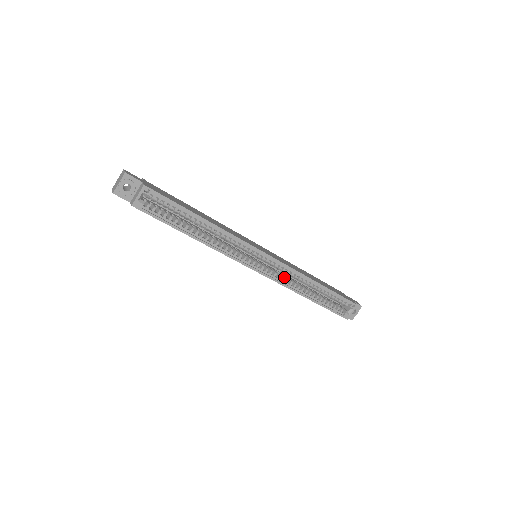
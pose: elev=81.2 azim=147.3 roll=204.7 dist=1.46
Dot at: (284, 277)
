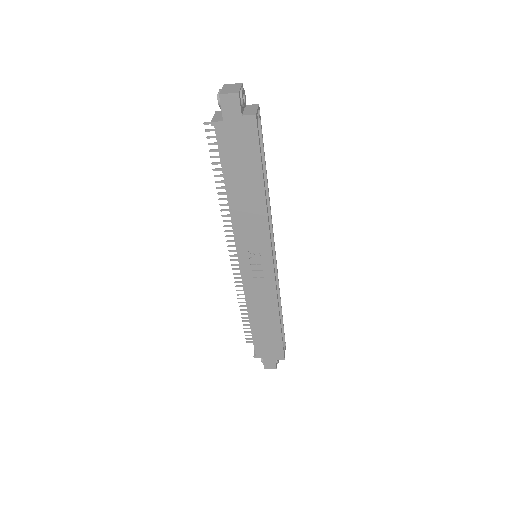
Dot at: occluded
